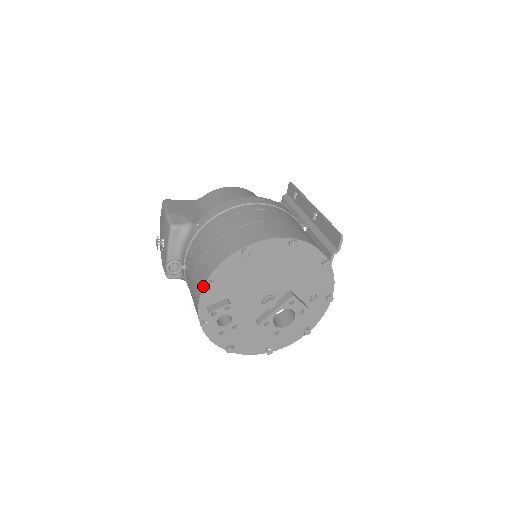
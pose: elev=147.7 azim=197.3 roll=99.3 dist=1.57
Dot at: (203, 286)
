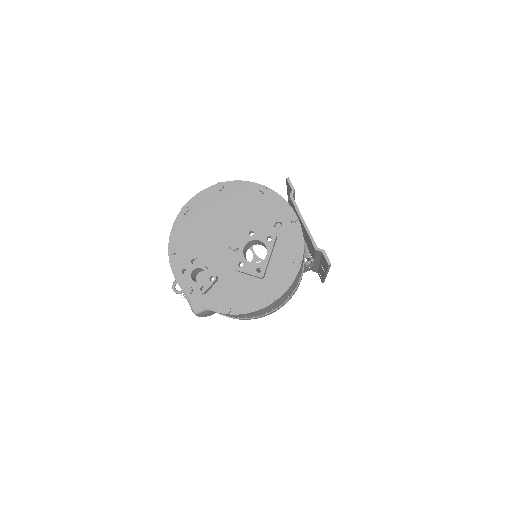
Dot at: (168, 255)
